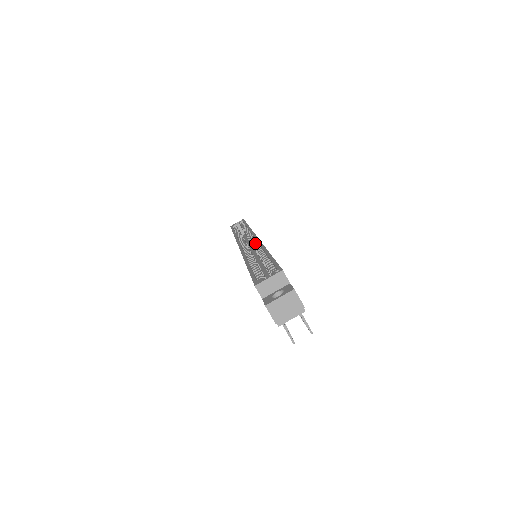
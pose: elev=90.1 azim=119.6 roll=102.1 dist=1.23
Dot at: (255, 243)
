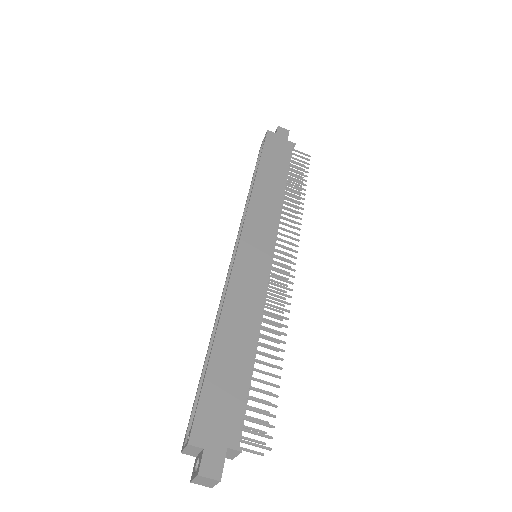
Dot at: (233, 269)
